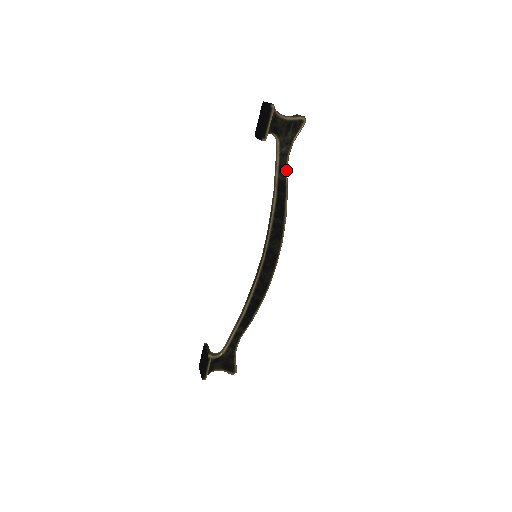
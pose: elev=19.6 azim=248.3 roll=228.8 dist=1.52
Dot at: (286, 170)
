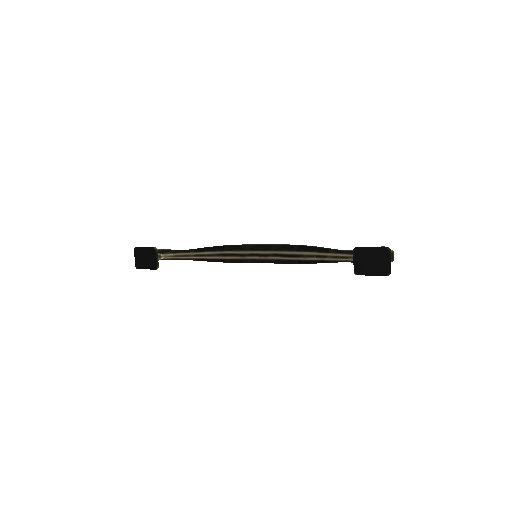
Dot at: occluded
